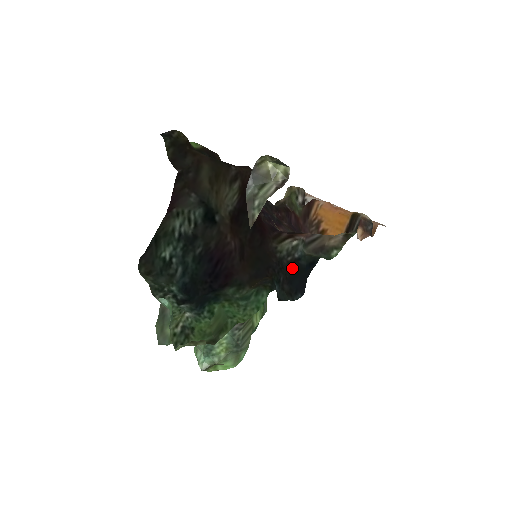
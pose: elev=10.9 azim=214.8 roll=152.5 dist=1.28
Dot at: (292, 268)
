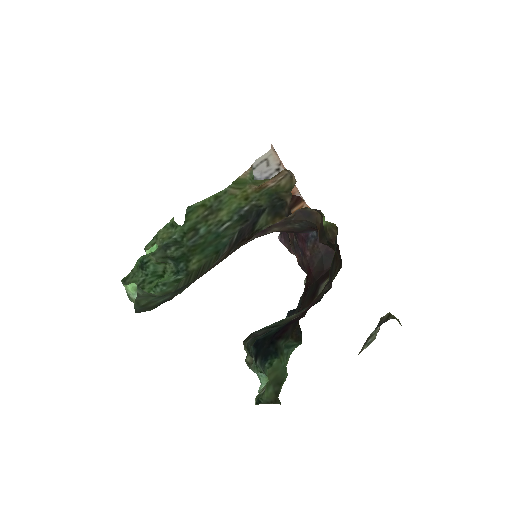
Dot at: occluded
